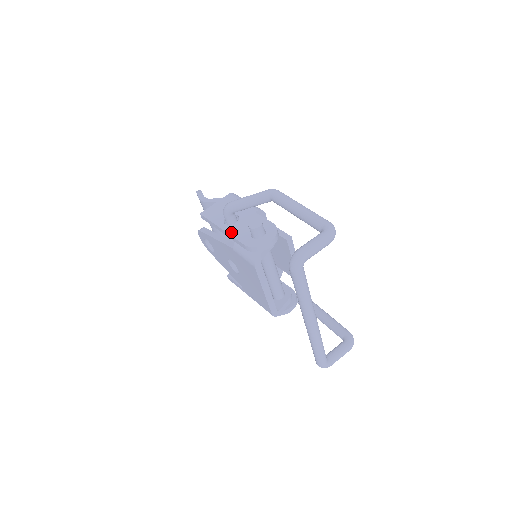
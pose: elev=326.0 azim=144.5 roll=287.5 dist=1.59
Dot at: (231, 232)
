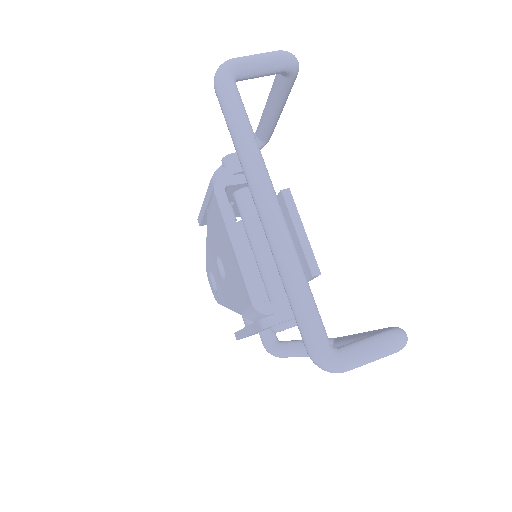
Dot at: occluded
